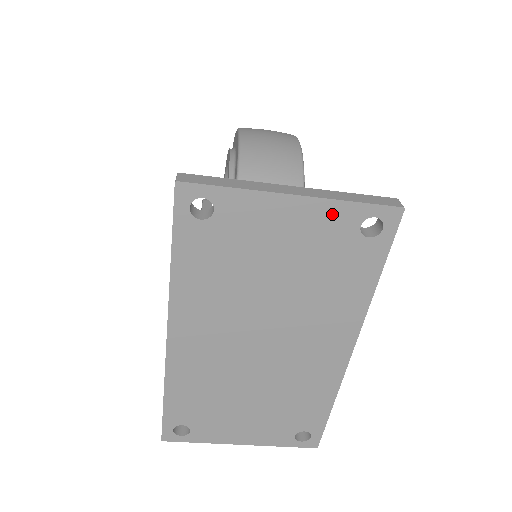
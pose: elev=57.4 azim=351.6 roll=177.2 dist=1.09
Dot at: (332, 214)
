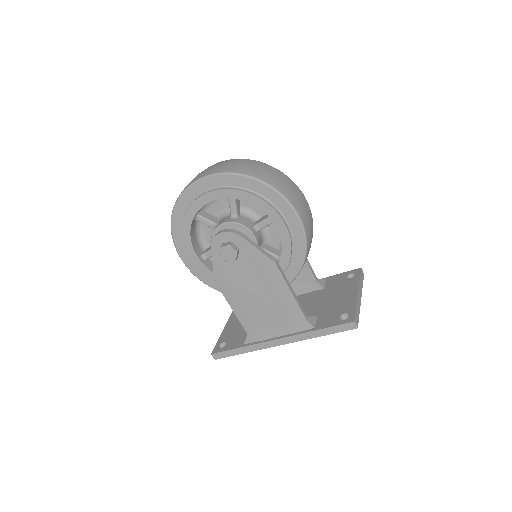
Dot at: occluded
